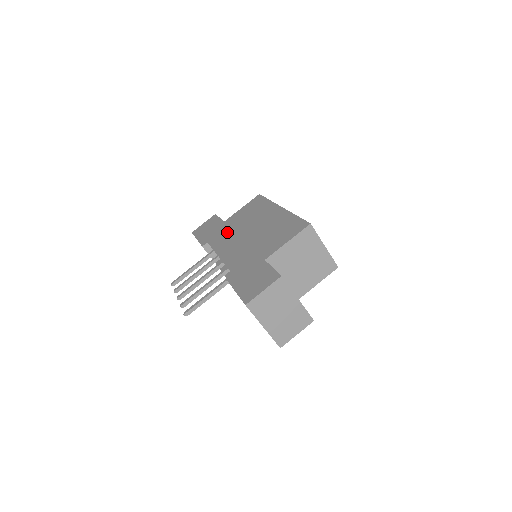
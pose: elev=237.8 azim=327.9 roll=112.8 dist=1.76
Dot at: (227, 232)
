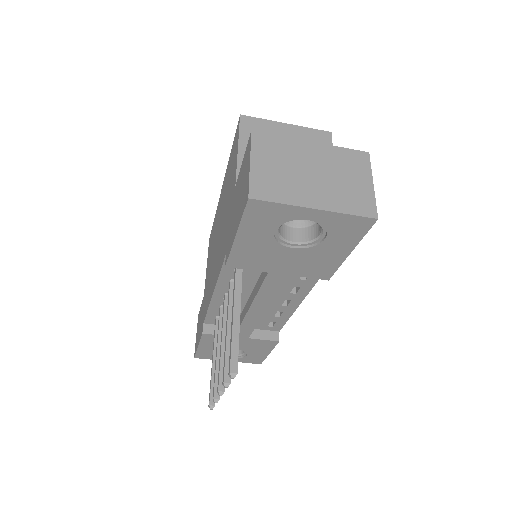
Dot at: (208, 285)
